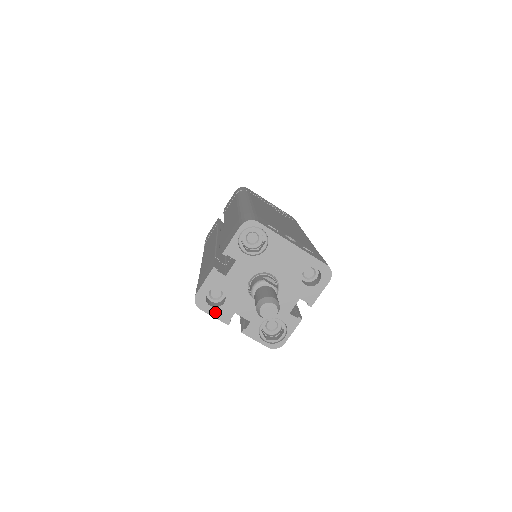
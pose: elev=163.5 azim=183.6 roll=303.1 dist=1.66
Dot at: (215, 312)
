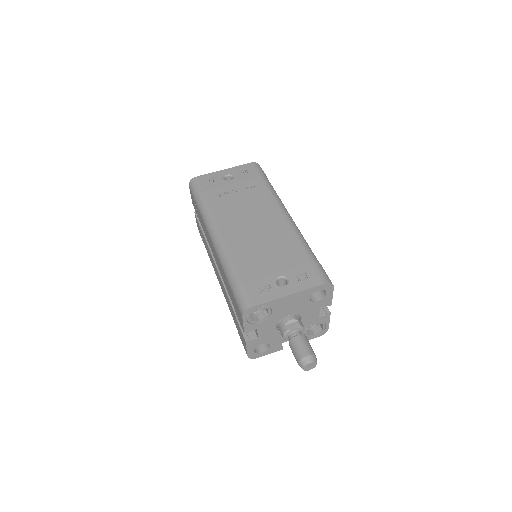
Dot at: (268, 352)
